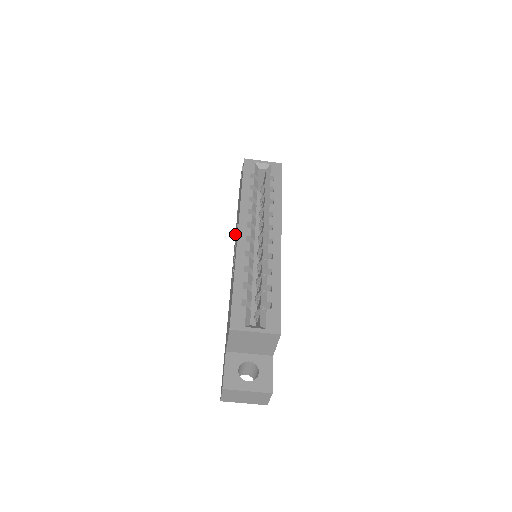
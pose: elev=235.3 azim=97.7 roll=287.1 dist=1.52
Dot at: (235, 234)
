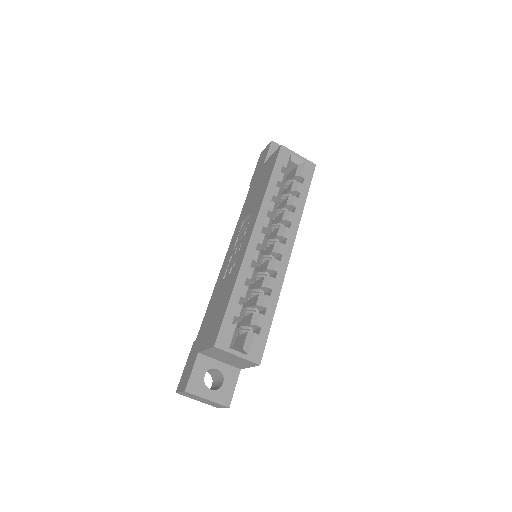
Dot at: (240, 216)
